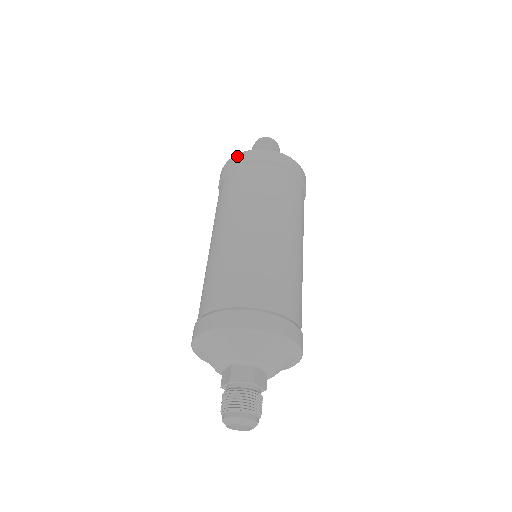
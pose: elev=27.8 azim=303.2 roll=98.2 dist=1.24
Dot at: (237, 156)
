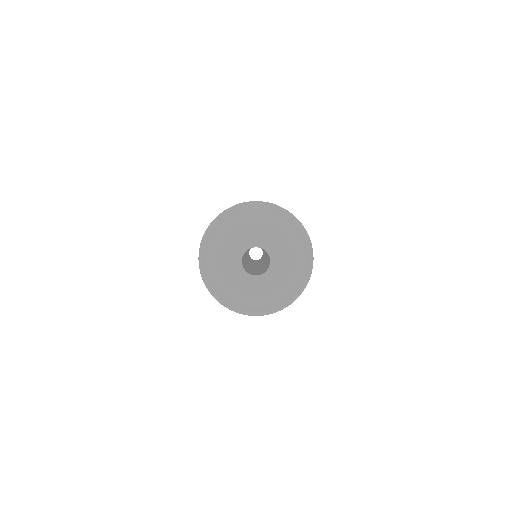
Dot at: occluded
